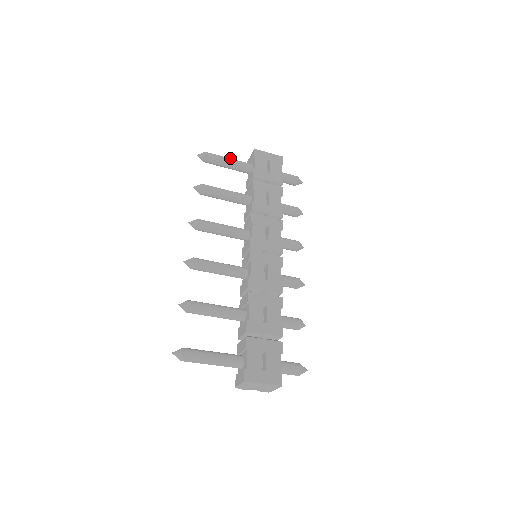
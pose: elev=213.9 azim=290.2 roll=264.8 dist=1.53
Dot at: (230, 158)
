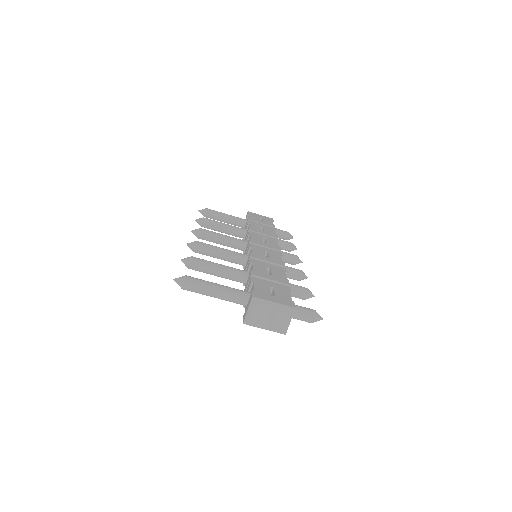
Dot at: (227, 214)
